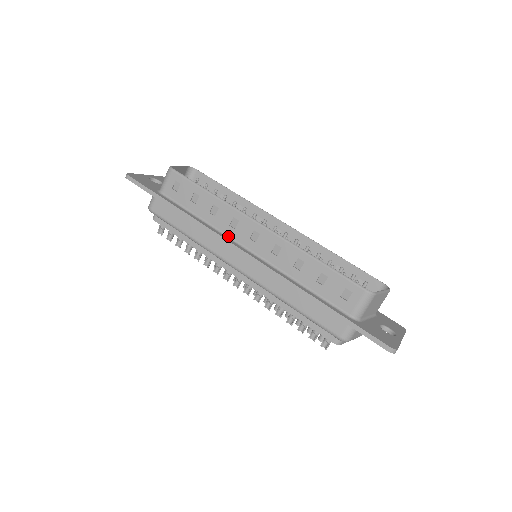
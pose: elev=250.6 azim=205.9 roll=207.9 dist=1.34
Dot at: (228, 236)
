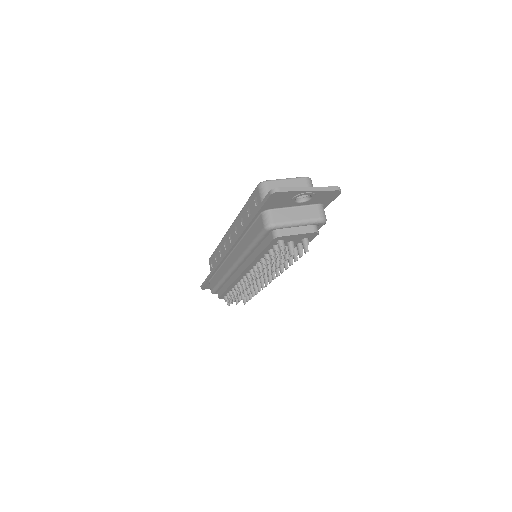
Dot at: occluded
